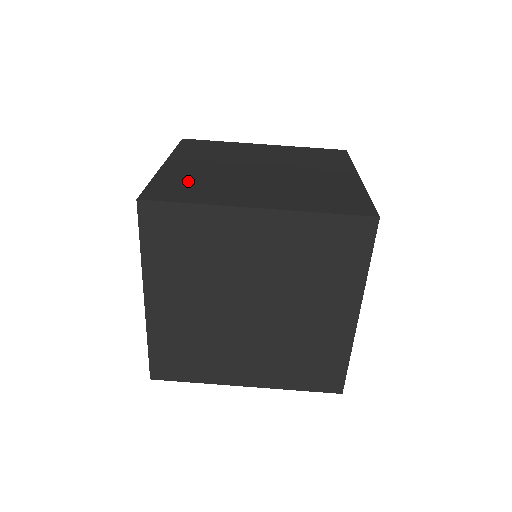
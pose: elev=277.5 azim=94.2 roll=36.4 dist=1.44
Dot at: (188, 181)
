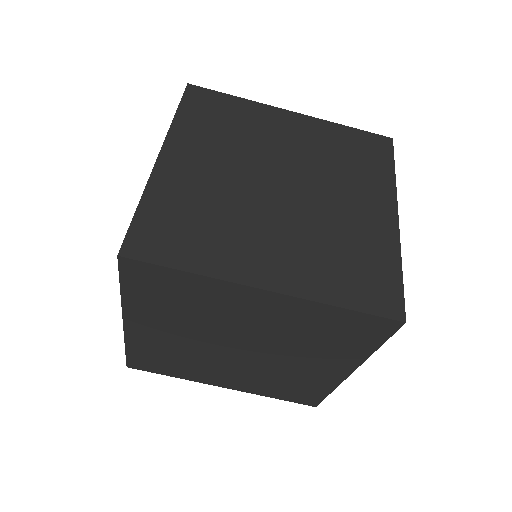
Dot at: (186, 210)
